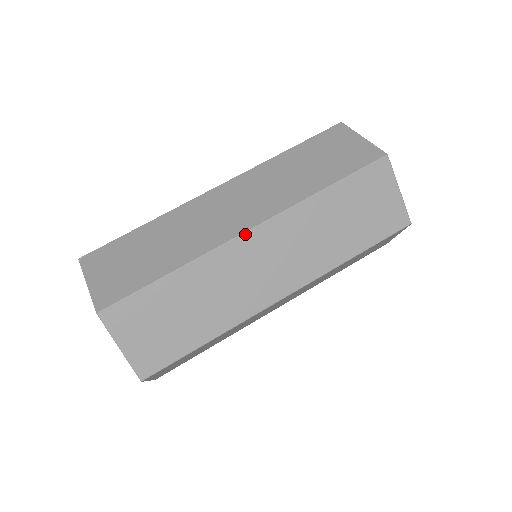
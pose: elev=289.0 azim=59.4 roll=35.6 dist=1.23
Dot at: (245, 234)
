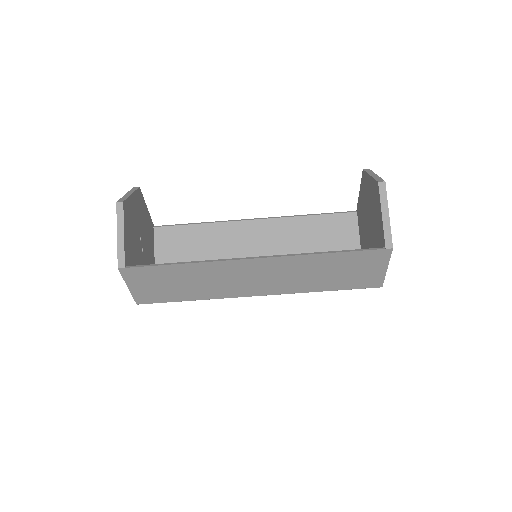
Dot at: occluded
